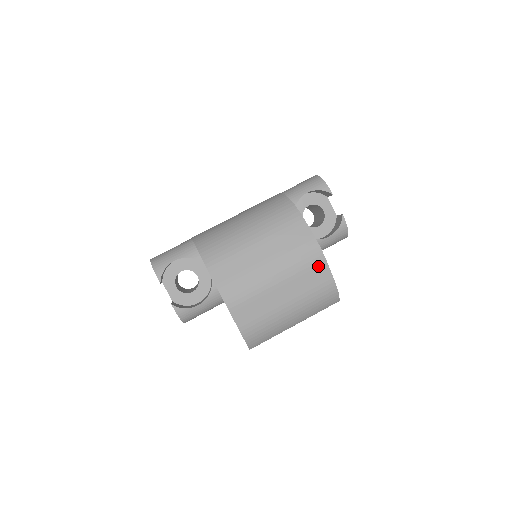
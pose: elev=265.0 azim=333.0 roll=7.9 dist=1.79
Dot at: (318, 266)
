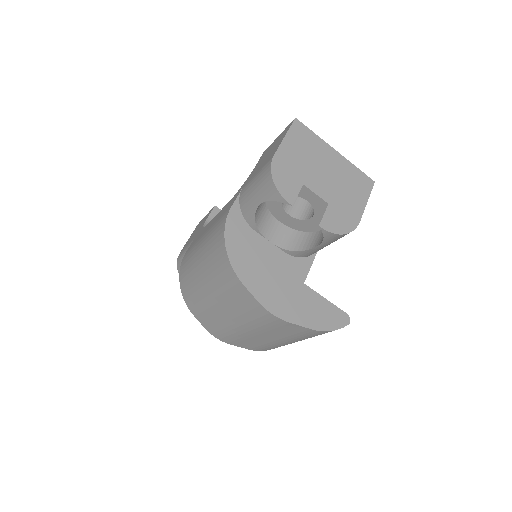
Dot at: (283, 325)
